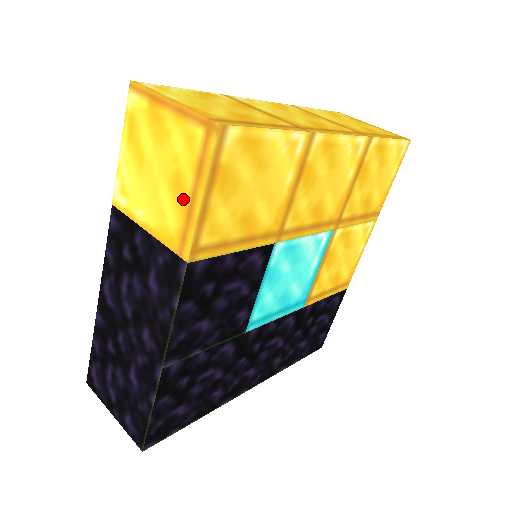
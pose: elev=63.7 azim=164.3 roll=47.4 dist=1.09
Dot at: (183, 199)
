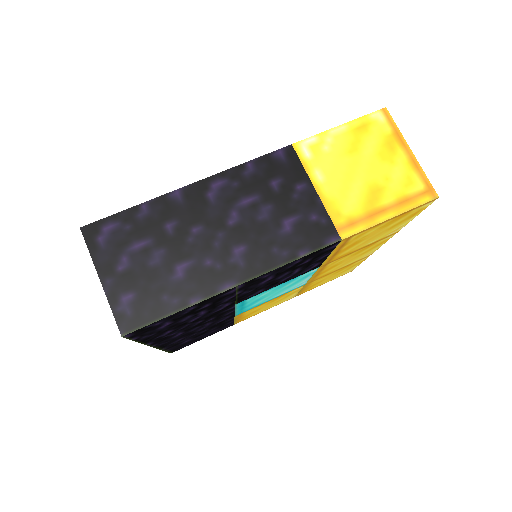
Dot at: (373, 204)
